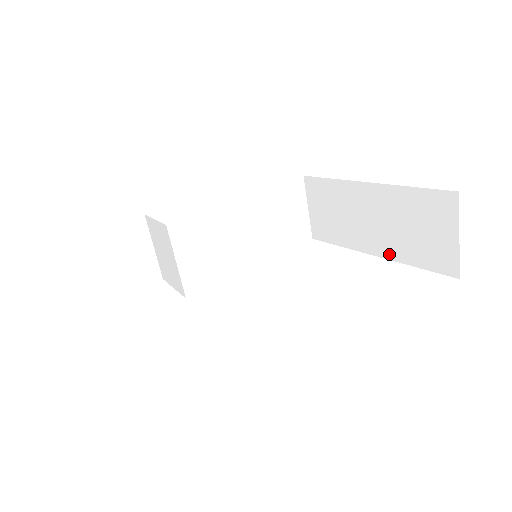
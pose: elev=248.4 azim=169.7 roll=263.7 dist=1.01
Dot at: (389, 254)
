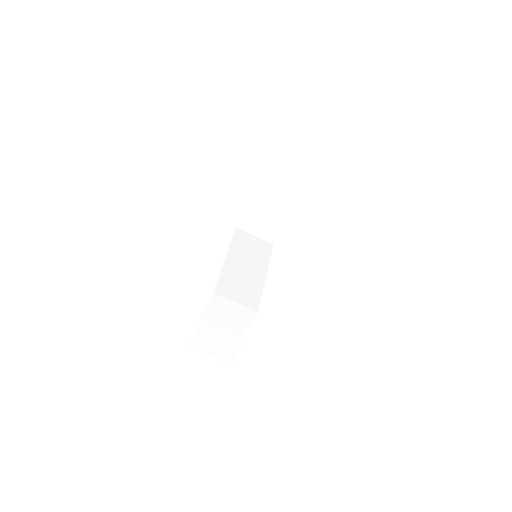
Dot at: (297, 198)
